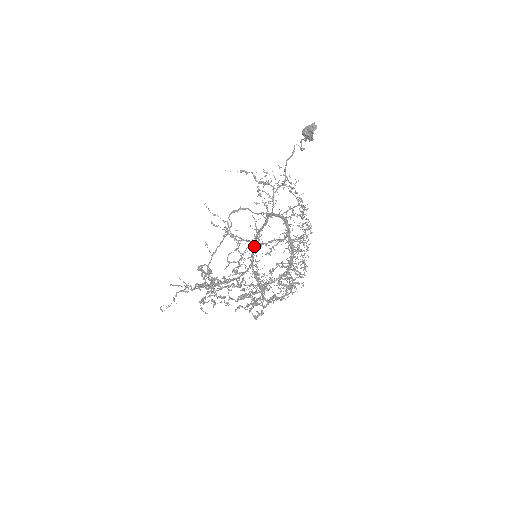
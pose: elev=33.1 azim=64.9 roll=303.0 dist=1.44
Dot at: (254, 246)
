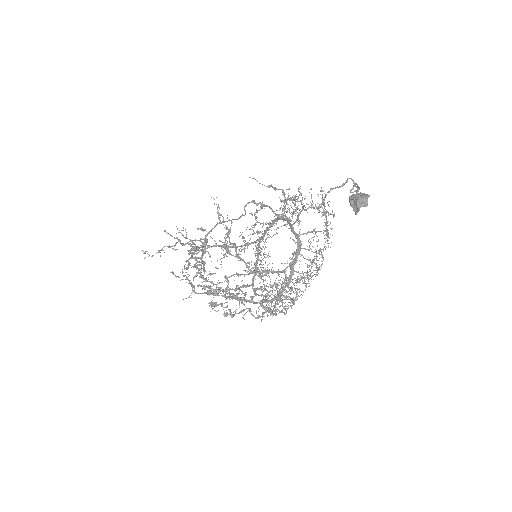
Dot at: (270, 225)
